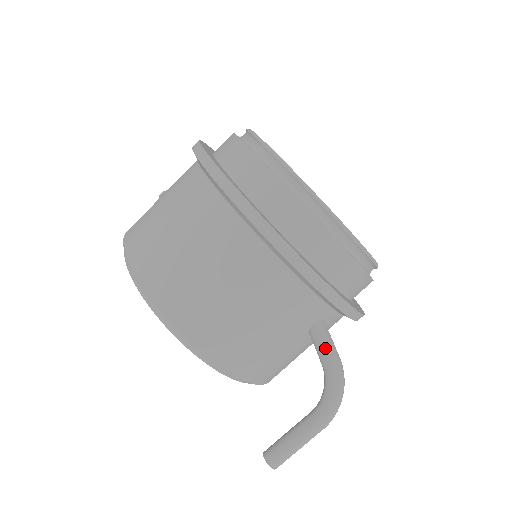
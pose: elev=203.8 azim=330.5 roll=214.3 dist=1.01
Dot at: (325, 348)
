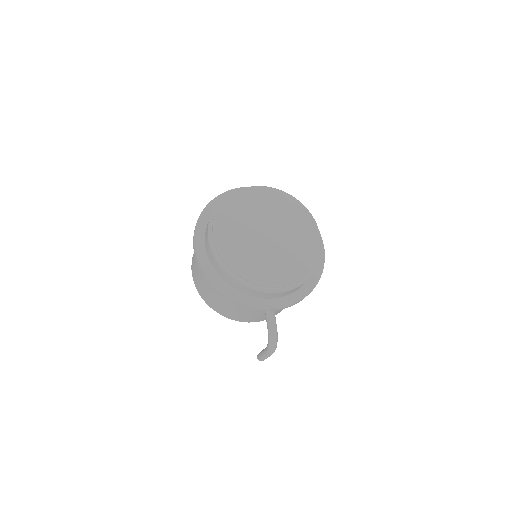
Dot at: (267, 323)
